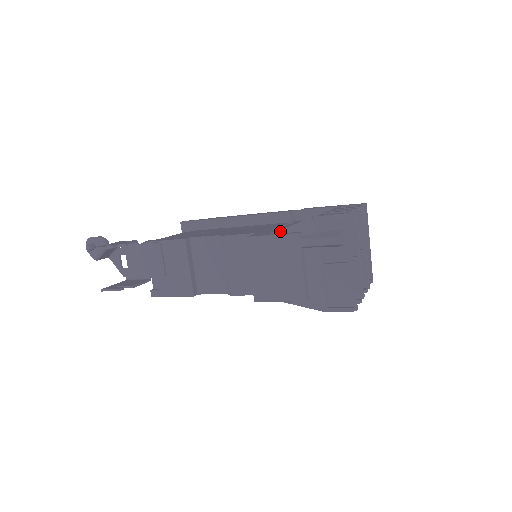
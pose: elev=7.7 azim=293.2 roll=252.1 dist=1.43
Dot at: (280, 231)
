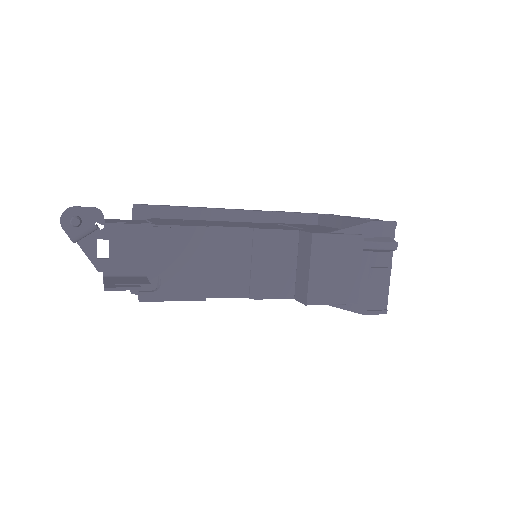
Dot at: (341, 231)
